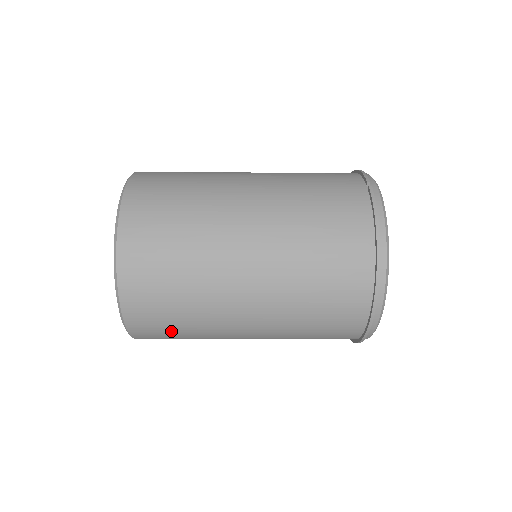
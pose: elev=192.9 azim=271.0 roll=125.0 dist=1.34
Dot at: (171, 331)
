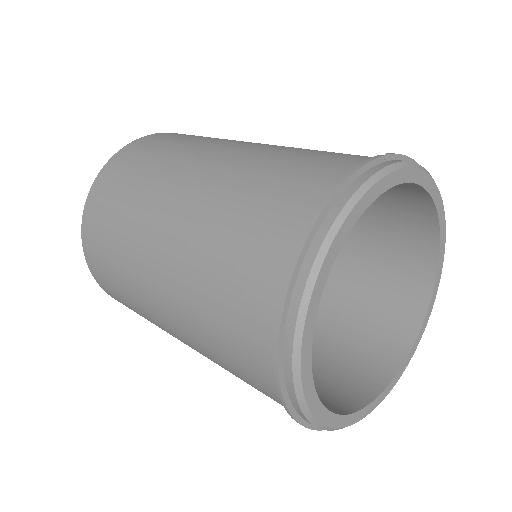
Dot at: (112, 280)
